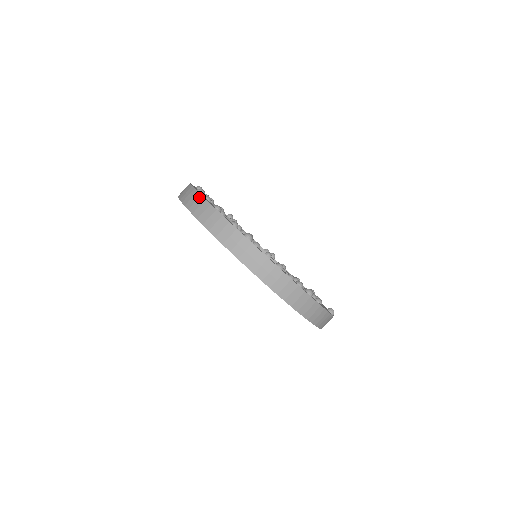
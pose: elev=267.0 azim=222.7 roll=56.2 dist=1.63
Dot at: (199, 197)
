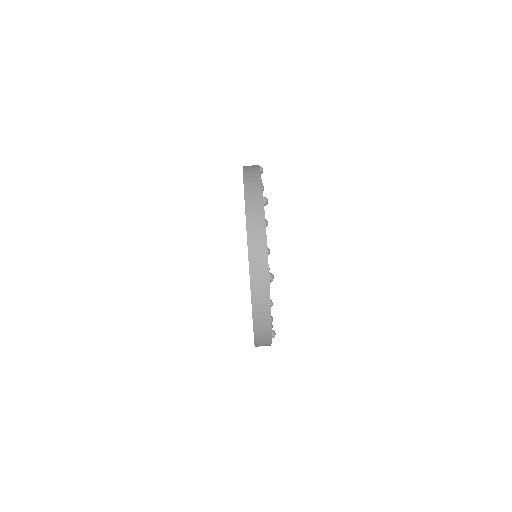
Dot at: (261, 210)
